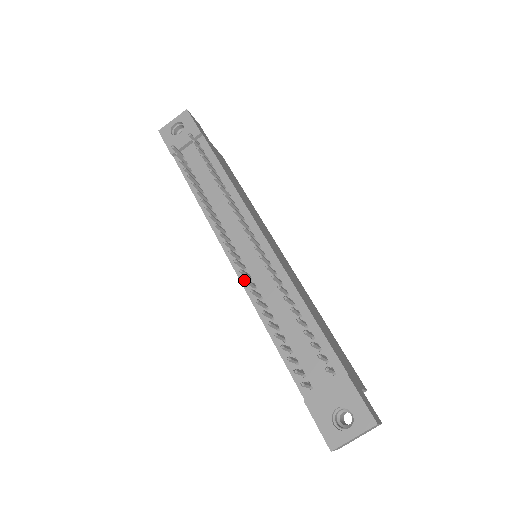
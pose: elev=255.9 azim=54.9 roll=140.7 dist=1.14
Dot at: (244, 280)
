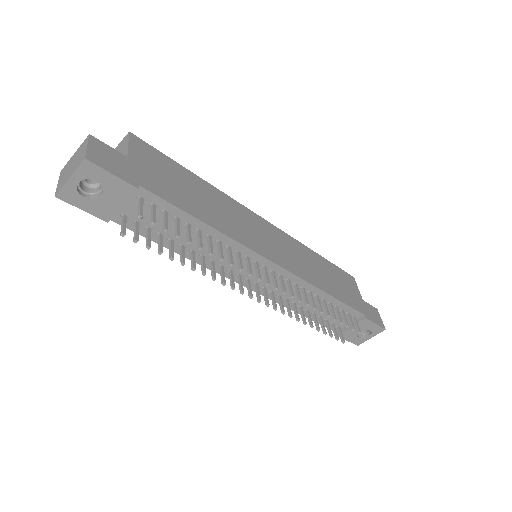
Dot at: occluded
